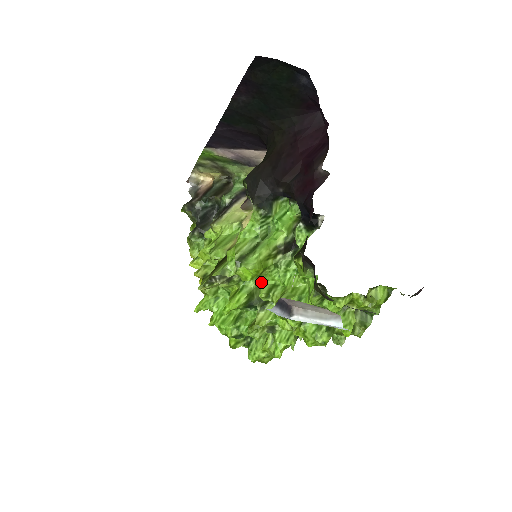
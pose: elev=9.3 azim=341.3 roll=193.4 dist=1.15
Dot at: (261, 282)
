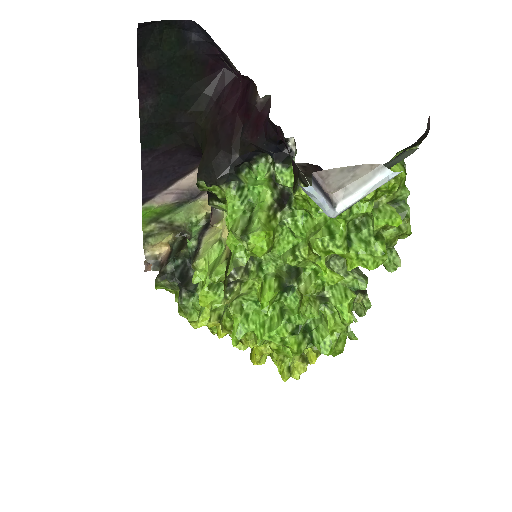
Dot at: (279, 255)
